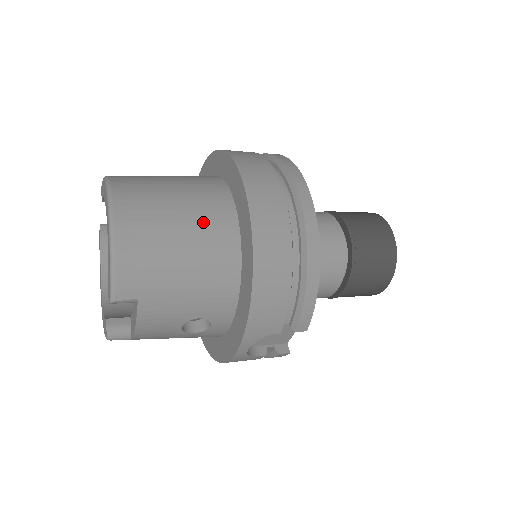
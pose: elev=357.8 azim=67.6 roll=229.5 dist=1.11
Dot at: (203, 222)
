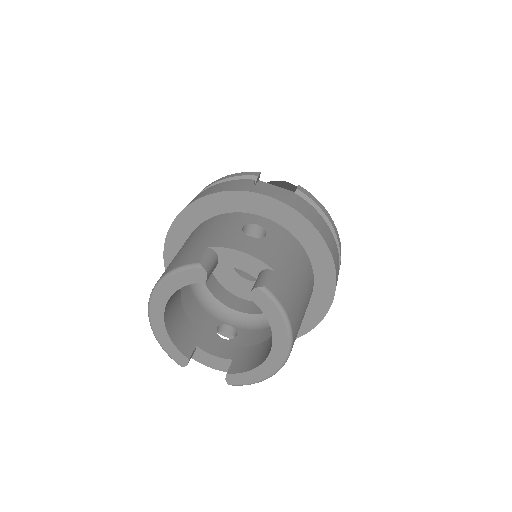
Dot at: occluded
